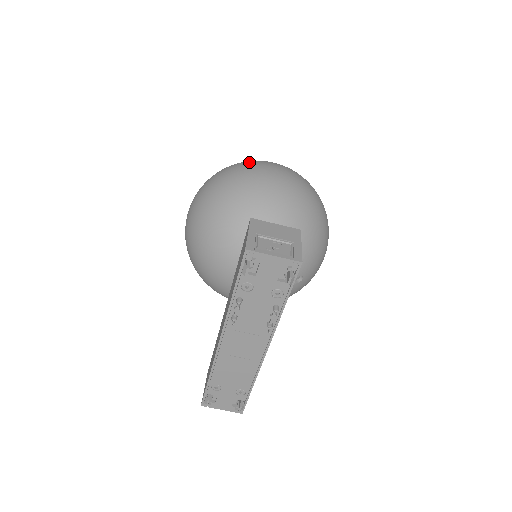
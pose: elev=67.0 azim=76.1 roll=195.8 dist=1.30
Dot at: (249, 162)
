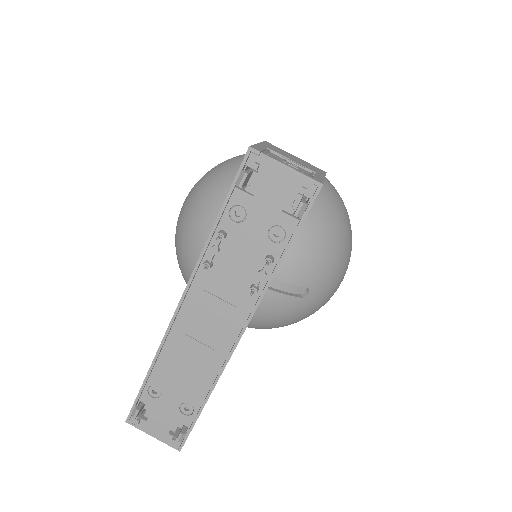
Dot at: occluded
